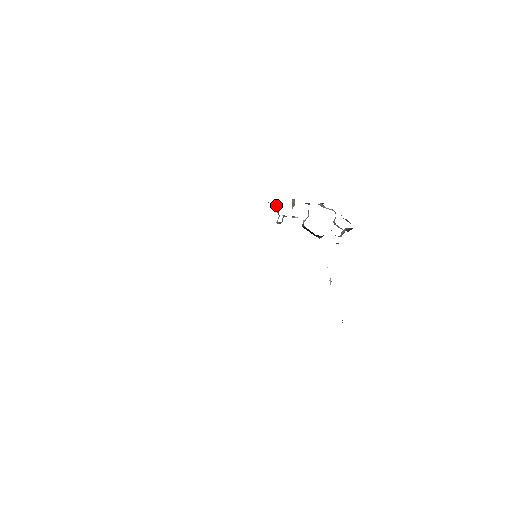
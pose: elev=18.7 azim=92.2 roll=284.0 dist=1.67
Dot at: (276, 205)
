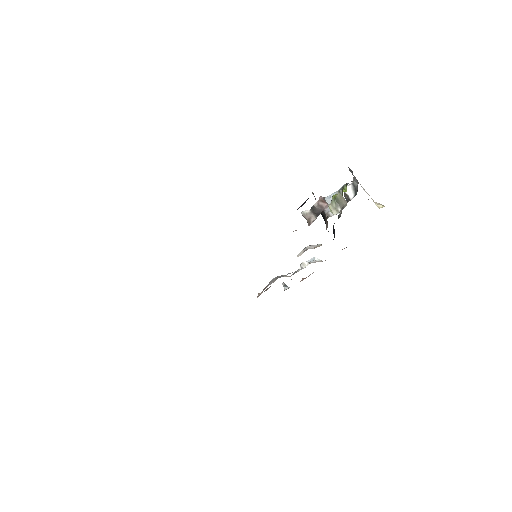
Dot at: (320, 202)
